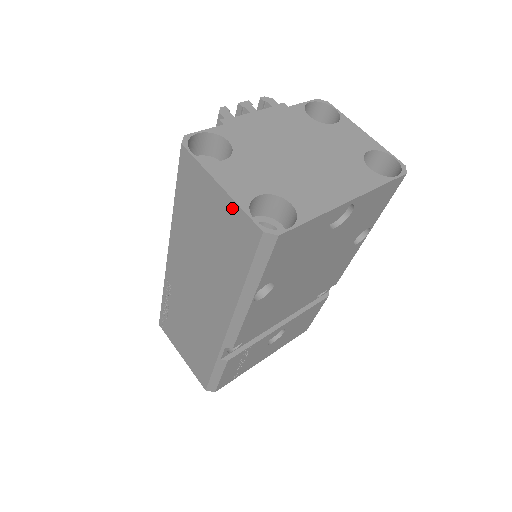
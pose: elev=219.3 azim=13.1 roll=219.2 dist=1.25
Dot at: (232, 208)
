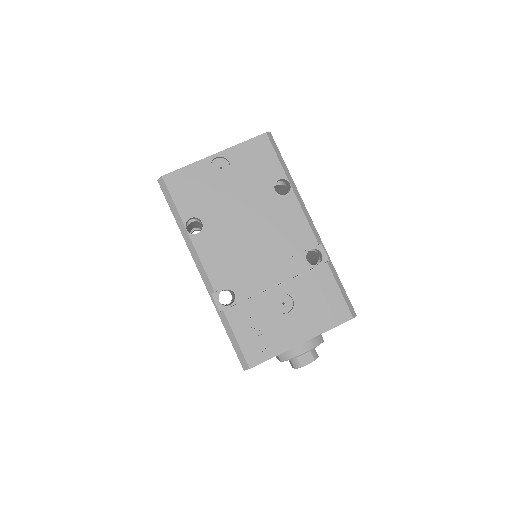
Dot at: occluded
